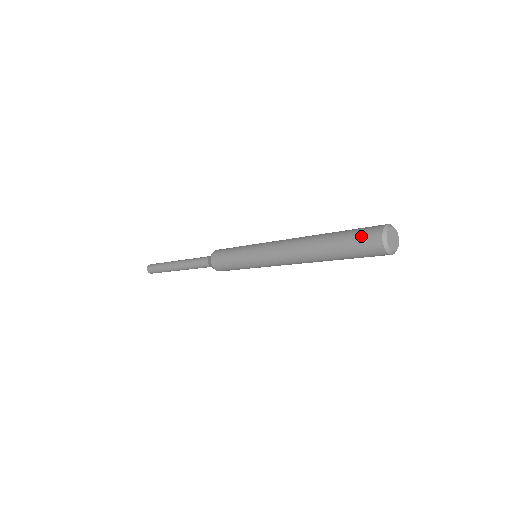
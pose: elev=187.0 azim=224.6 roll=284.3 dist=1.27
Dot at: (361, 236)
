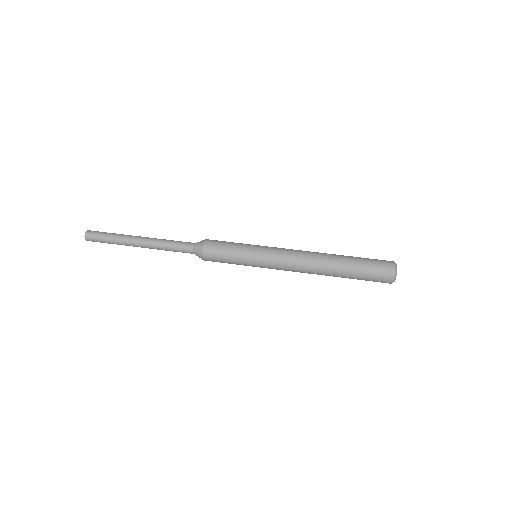
Dot at: occluded
